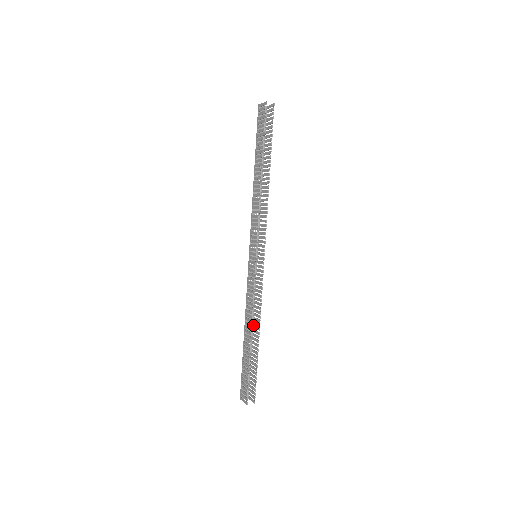
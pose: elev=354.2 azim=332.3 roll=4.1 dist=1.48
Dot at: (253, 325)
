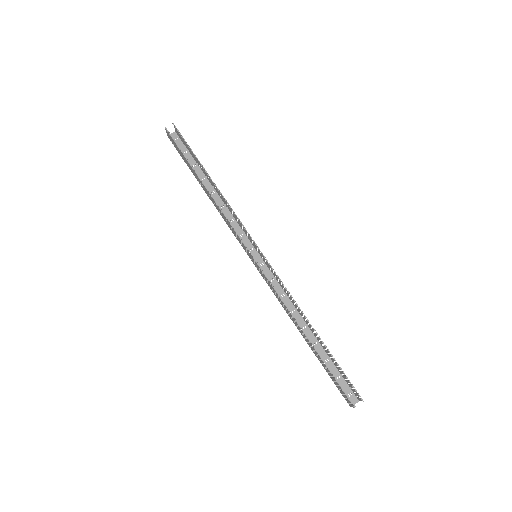
Dot at: (305, 322)
